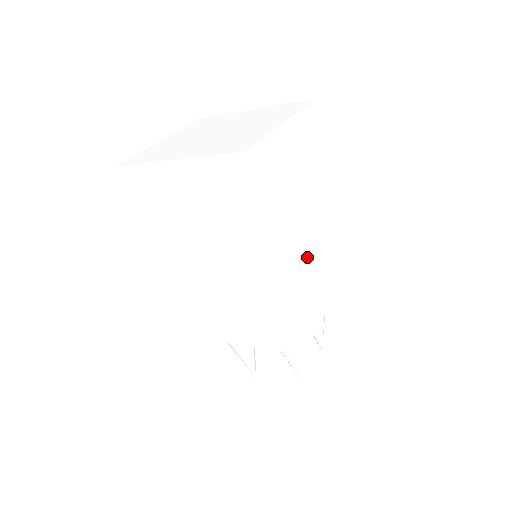
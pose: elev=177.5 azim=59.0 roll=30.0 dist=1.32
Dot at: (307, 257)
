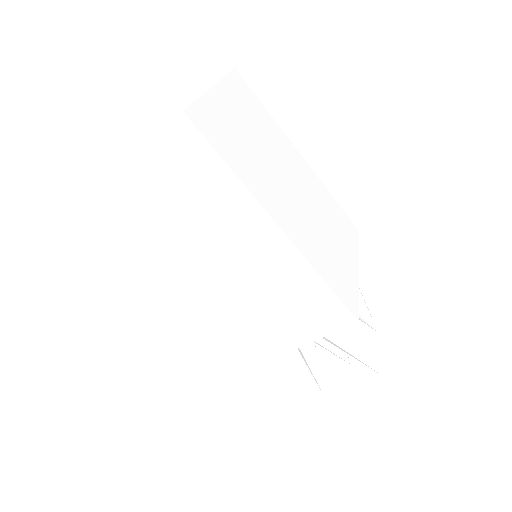
Dot at: (306, 218)
